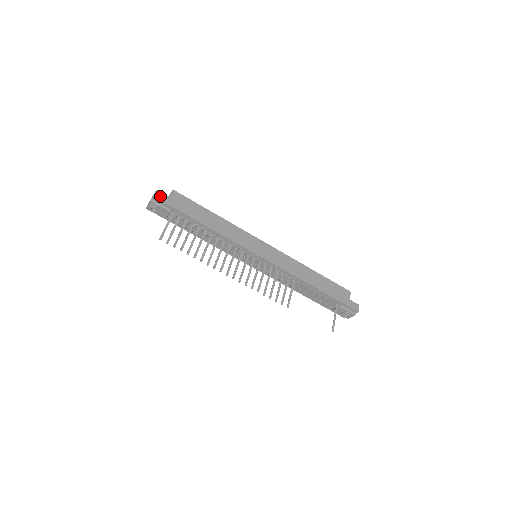
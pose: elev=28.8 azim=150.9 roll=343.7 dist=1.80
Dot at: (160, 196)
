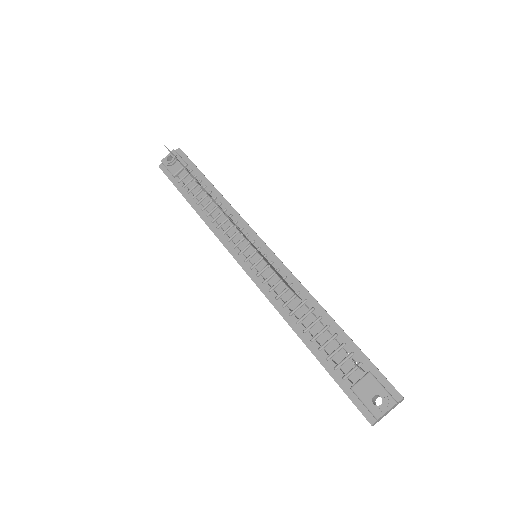
Dot at: occluded
